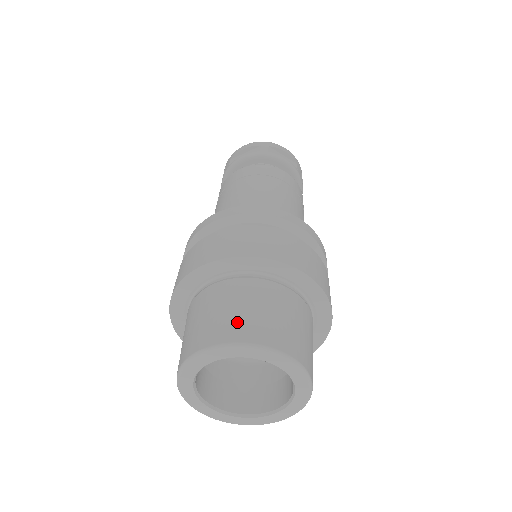
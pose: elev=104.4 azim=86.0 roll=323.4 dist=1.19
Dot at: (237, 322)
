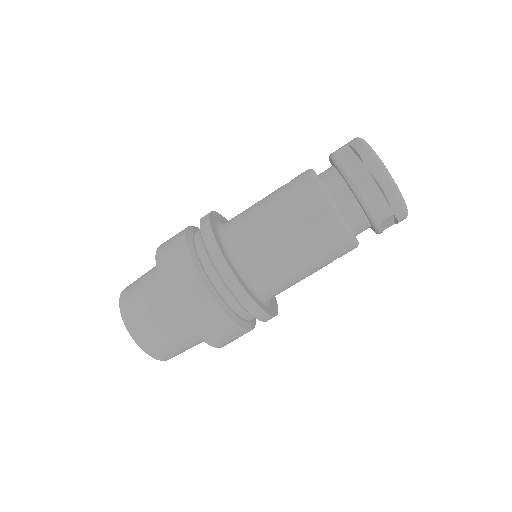
Dot at: (134, 308)
